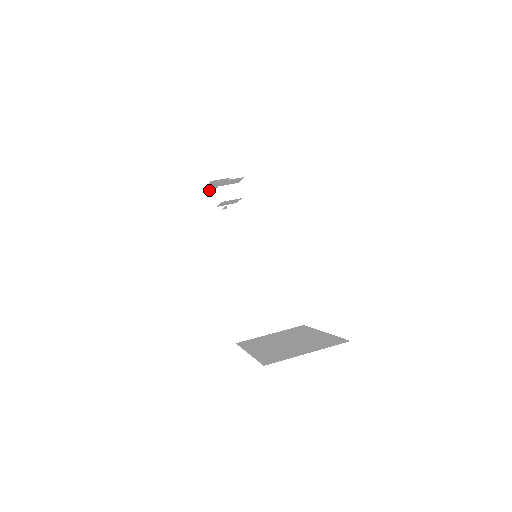
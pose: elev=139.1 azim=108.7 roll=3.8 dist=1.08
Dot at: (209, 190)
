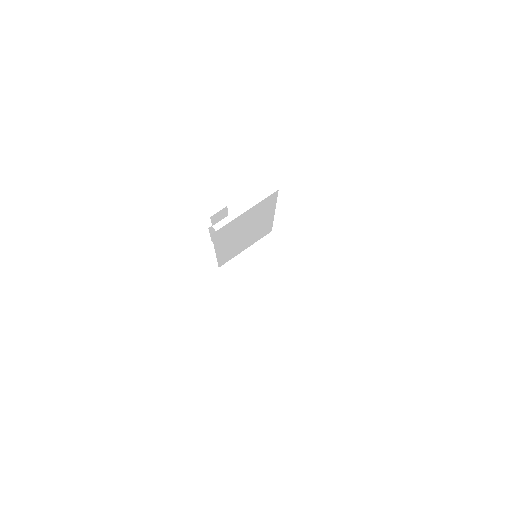
Dot at: occluded
